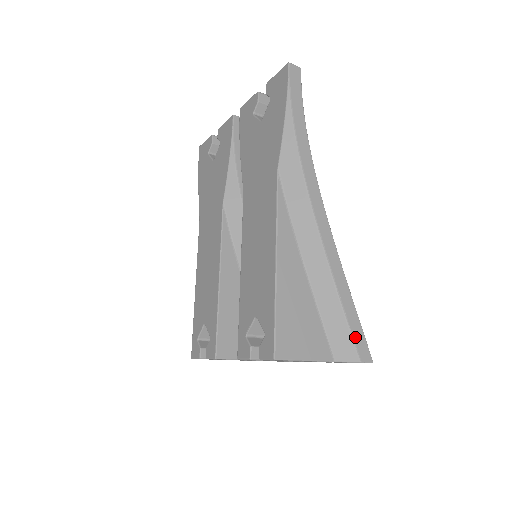
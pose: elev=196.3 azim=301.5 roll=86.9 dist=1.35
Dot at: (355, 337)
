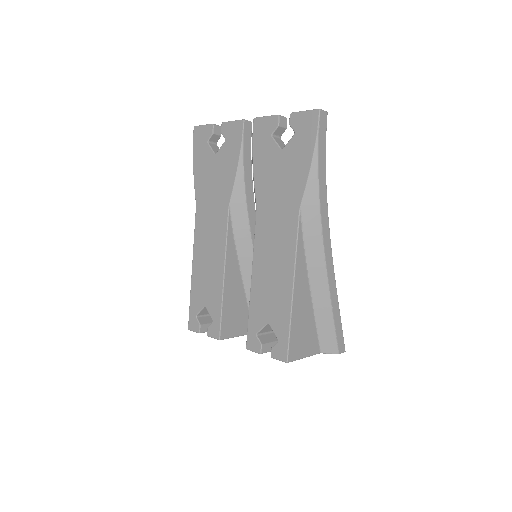
Dot at: (338, 337)
